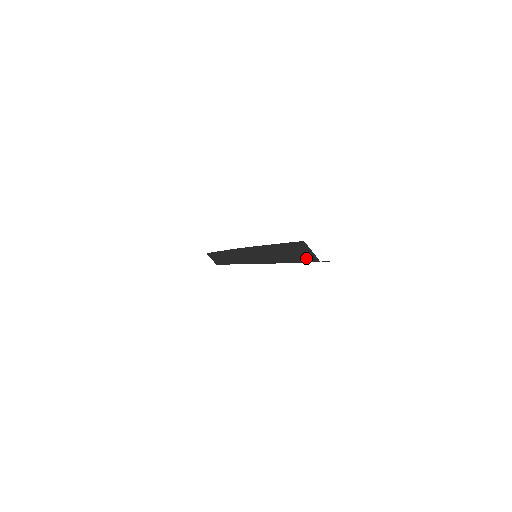
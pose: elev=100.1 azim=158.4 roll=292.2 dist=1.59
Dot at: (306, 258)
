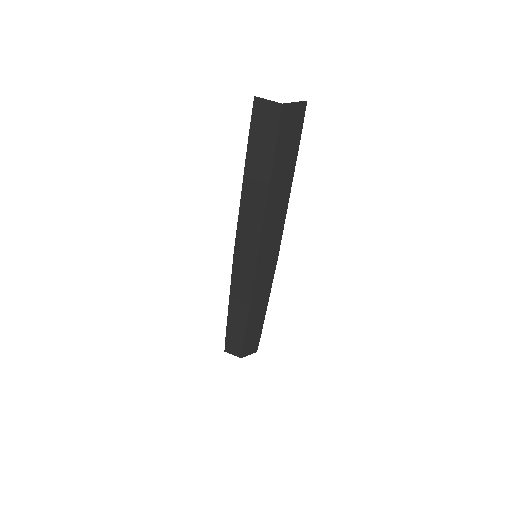
Dot at: (273, 127)
